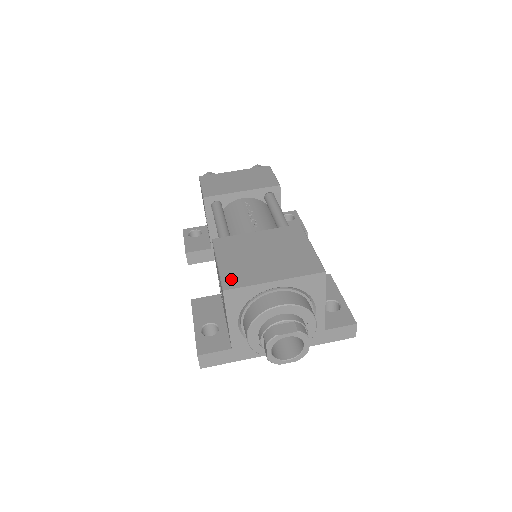
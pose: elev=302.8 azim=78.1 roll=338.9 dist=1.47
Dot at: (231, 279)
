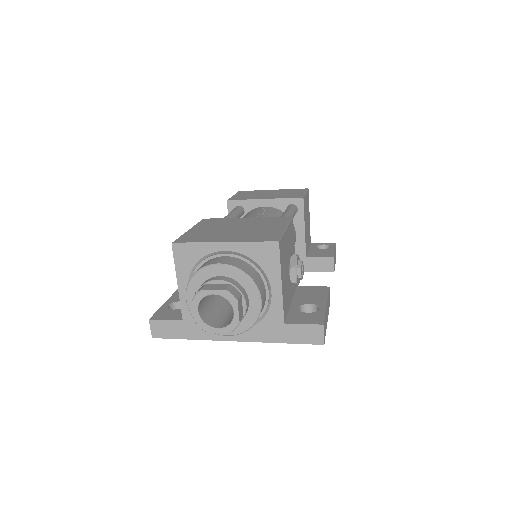
Dot at: (187, 238)
